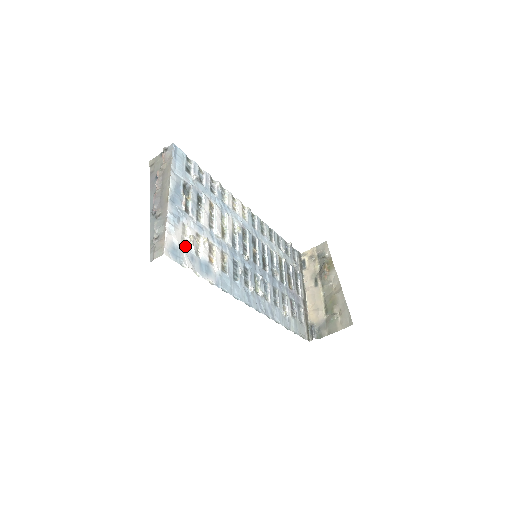
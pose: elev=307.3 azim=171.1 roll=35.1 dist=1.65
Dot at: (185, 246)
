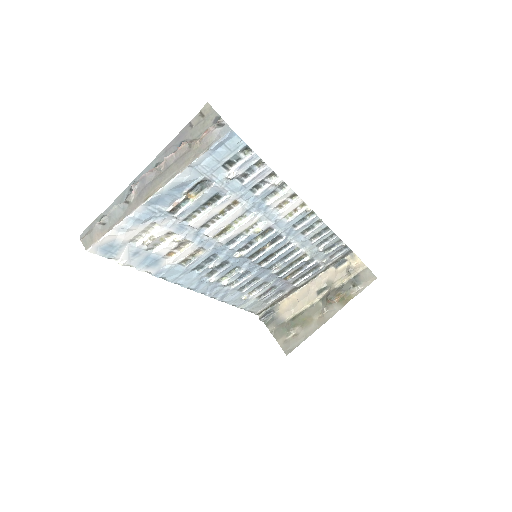
Dot at: (136, 241)
